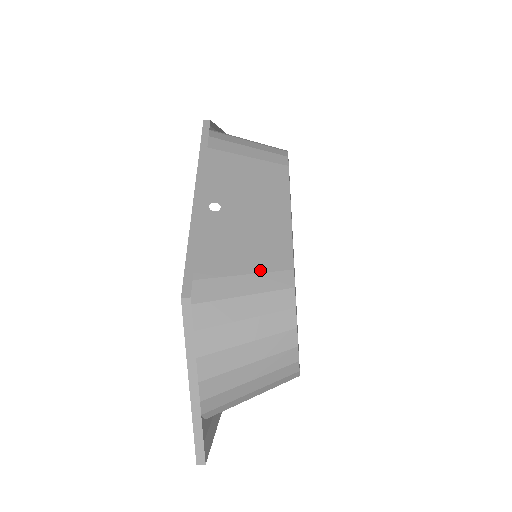
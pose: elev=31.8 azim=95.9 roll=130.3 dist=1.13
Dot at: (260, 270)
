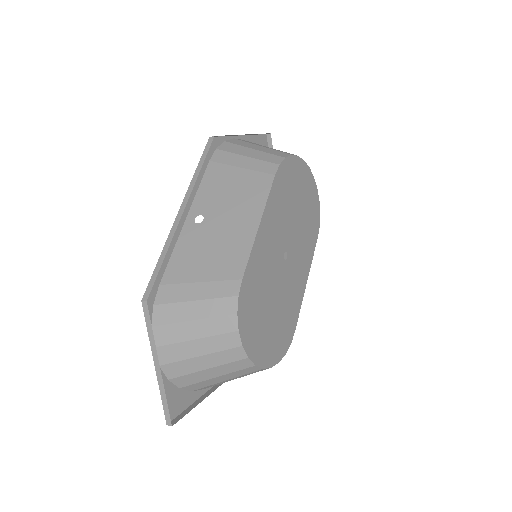
Dot at: (214, 278)
